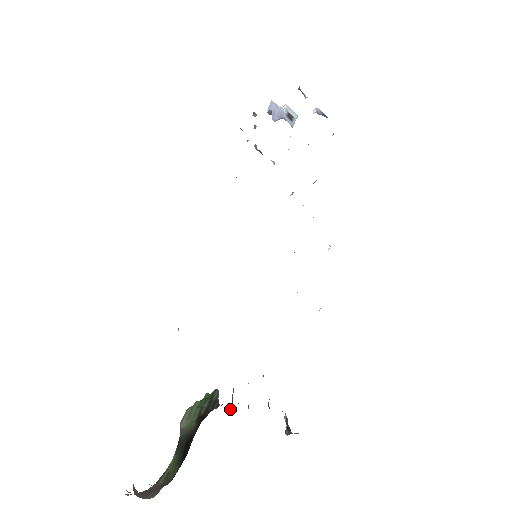
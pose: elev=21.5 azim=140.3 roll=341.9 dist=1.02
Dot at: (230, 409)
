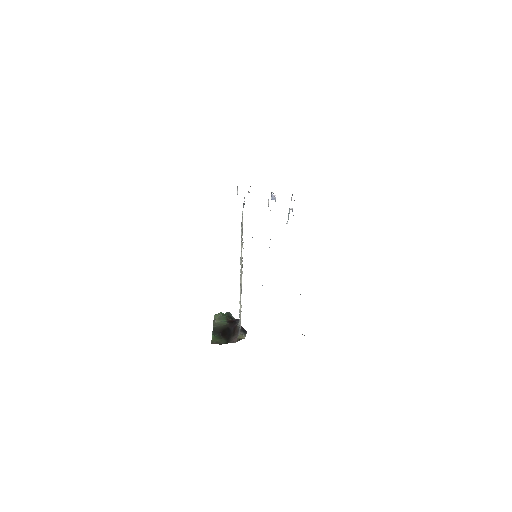
Dot at: occluded
